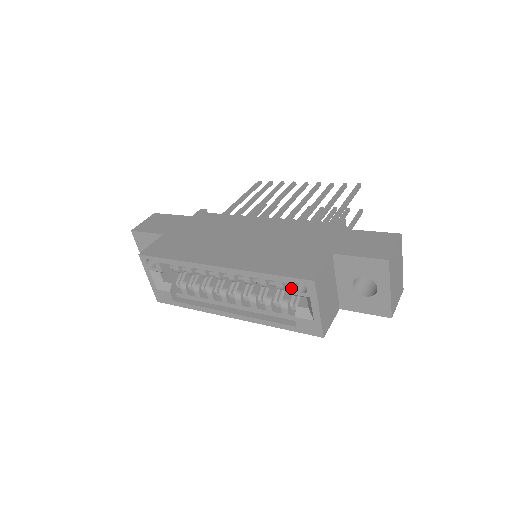
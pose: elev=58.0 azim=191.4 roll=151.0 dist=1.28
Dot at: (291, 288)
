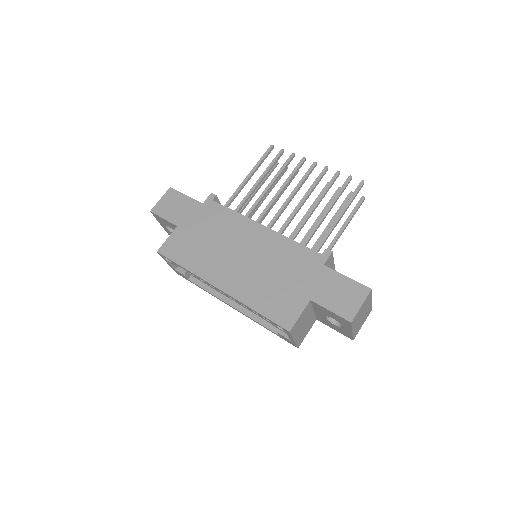
Dot at: (273, 324)
